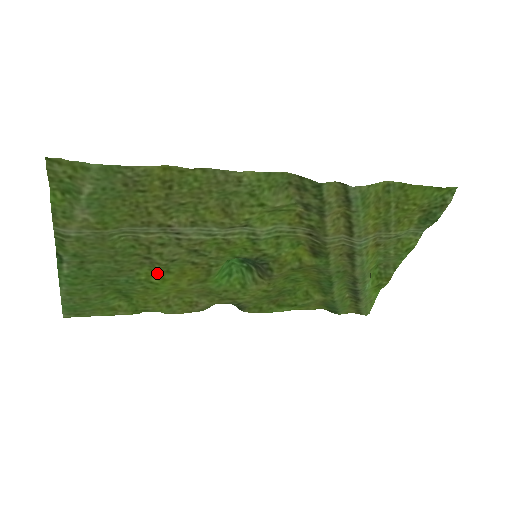
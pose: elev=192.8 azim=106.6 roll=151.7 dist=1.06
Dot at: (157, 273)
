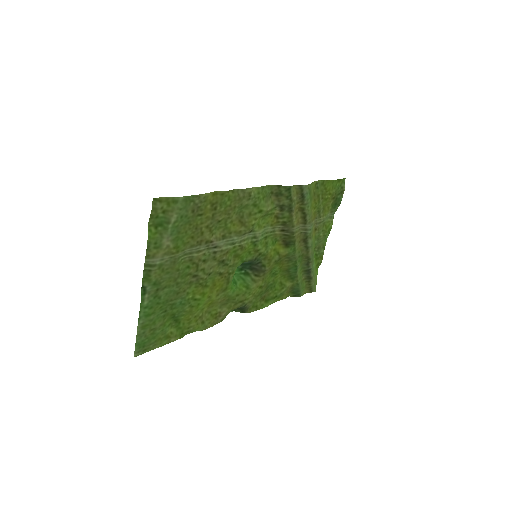
Dot at: (199, 289)
